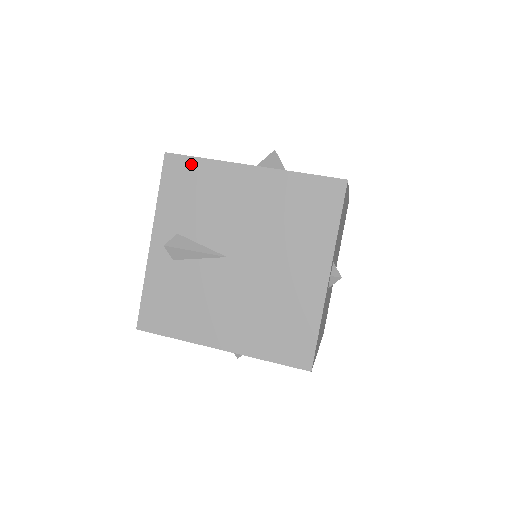
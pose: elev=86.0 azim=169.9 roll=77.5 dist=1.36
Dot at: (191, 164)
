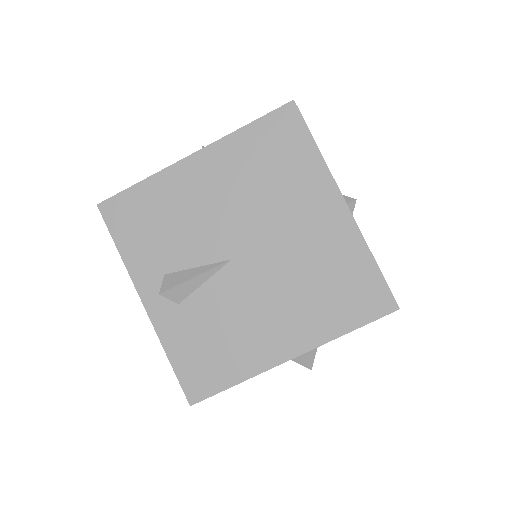
Dot at: (131, 197)
